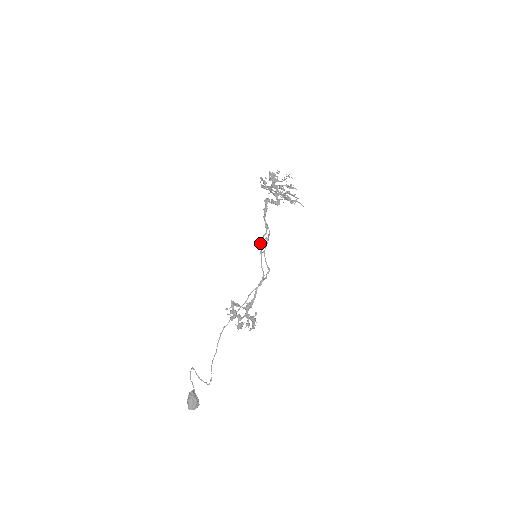
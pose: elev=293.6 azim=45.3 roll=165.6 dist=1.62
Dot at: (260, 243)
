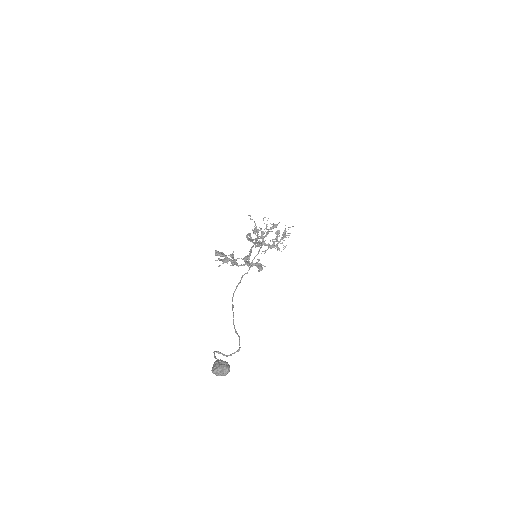
Dot at: (247, 239)
